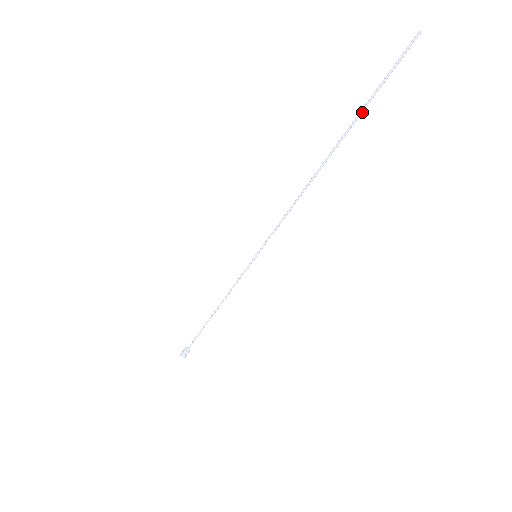
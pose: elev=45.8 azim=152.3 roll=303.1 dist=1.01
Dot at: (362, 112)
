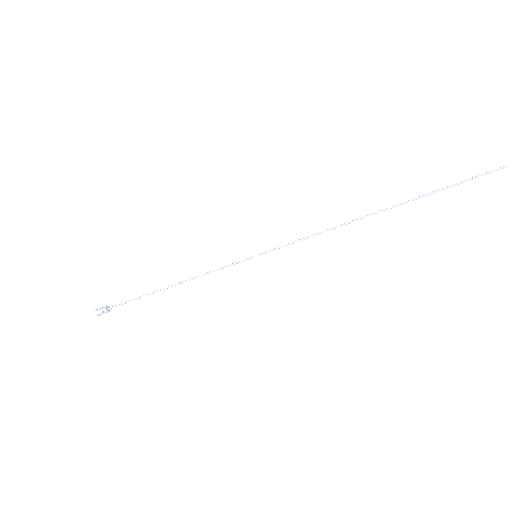
Dot at: (430, 194)
